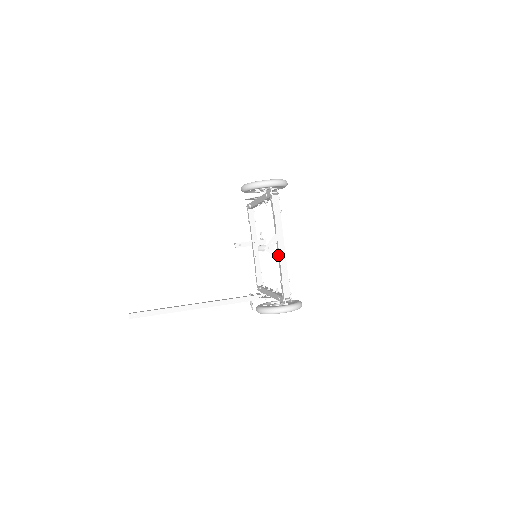
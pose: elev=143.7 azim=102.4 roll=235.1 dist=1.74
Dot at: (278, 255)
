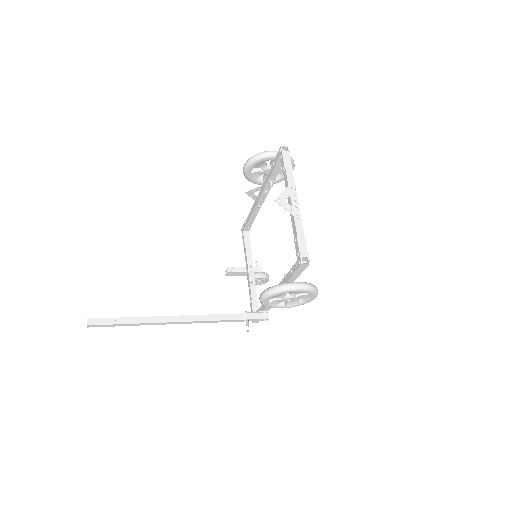
Dot at: (290, 212)
